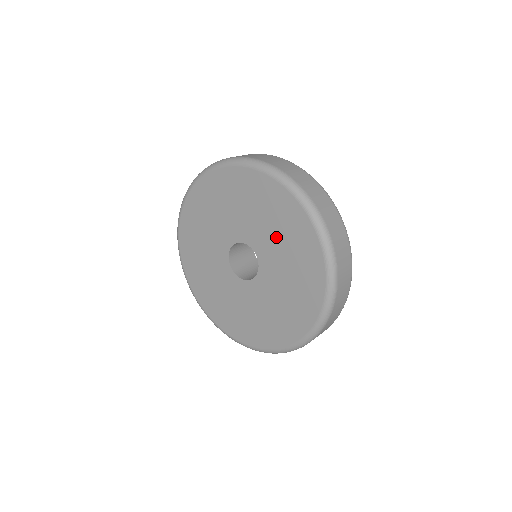
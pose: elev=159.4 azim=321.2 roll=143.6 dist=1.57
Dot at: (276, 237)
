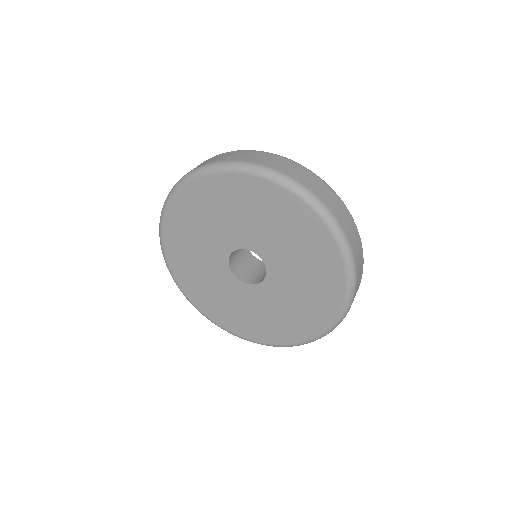
Dot at: (278, 235)
